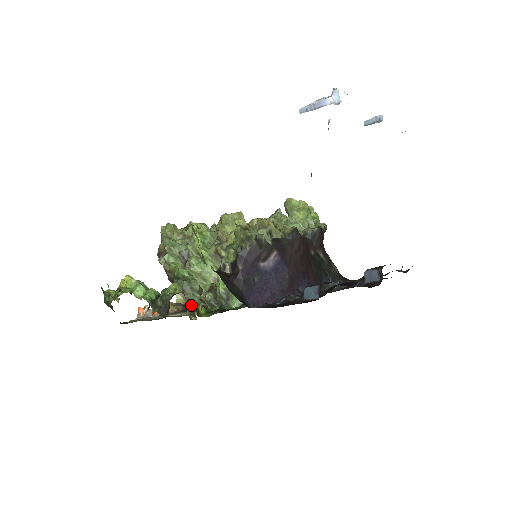
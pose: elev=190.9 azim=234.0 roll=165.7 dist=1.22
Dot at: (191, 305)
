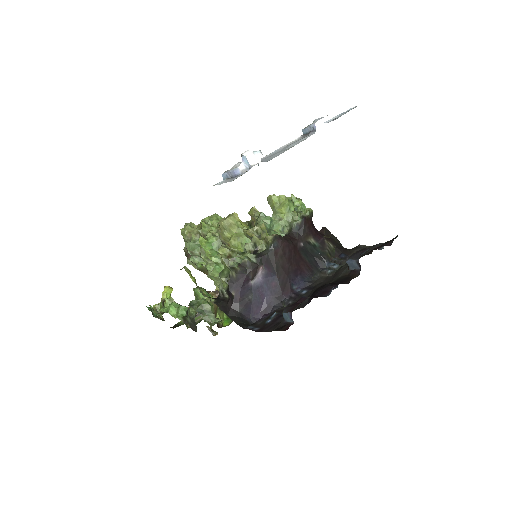
Dot at: occluded
